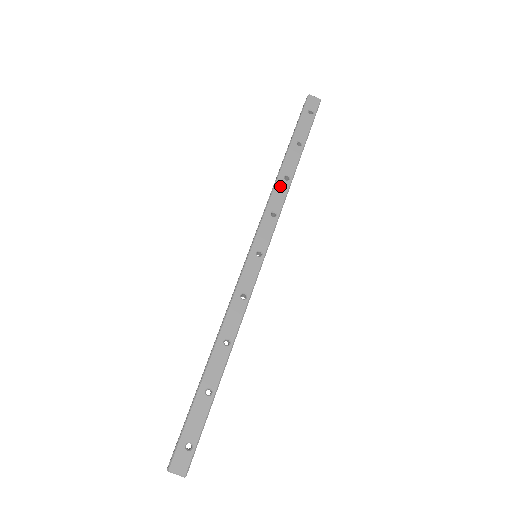
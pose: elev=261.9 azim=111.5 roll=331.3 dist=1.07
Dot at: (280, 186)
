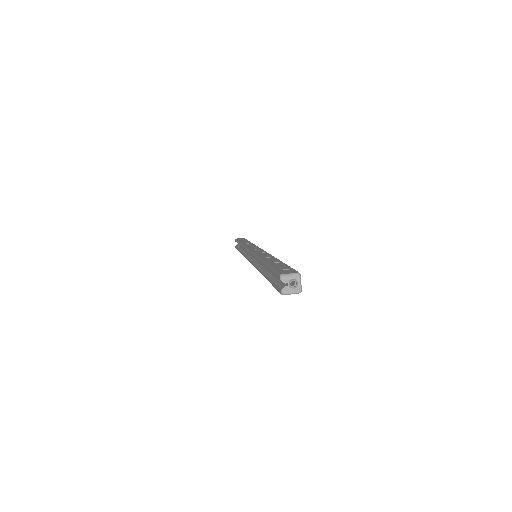
Dot at: (246, 244)
